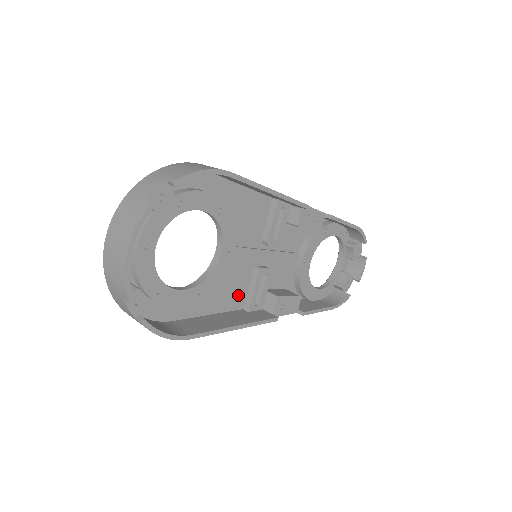
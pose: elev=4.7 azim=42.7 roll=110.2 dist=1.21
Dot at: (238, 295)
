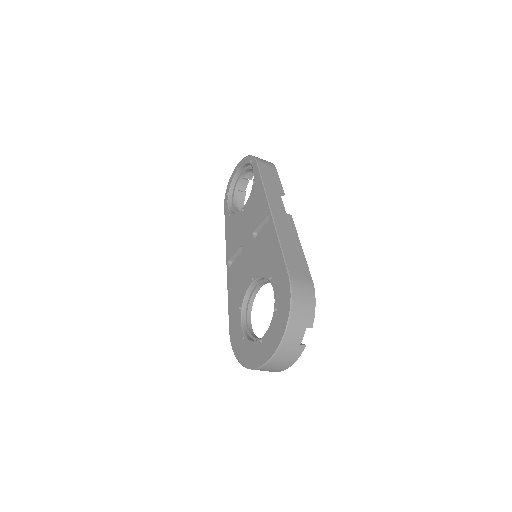
Dot at: occluded
